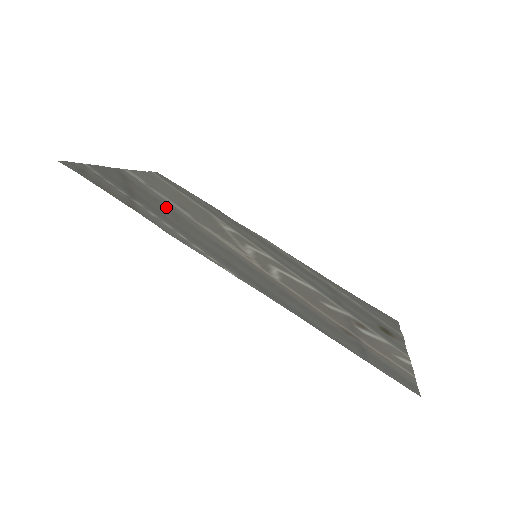
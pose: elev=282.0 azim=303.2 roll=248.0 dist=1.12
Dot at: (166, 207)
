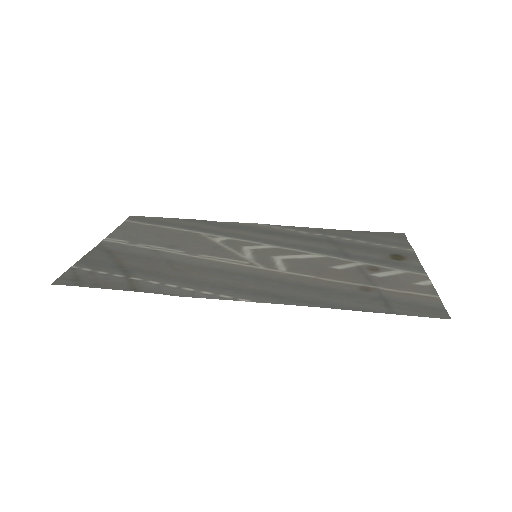
Dot at: (159, 260)
